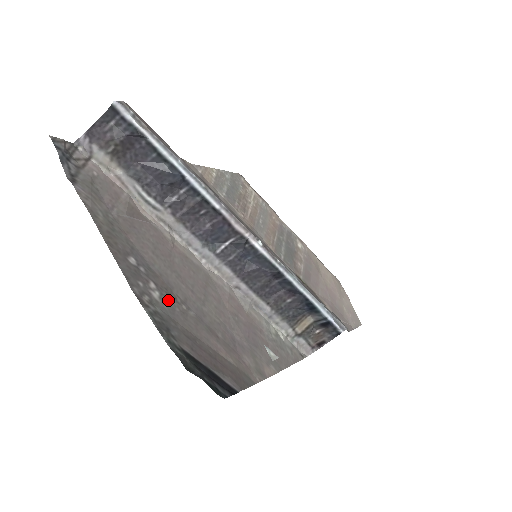
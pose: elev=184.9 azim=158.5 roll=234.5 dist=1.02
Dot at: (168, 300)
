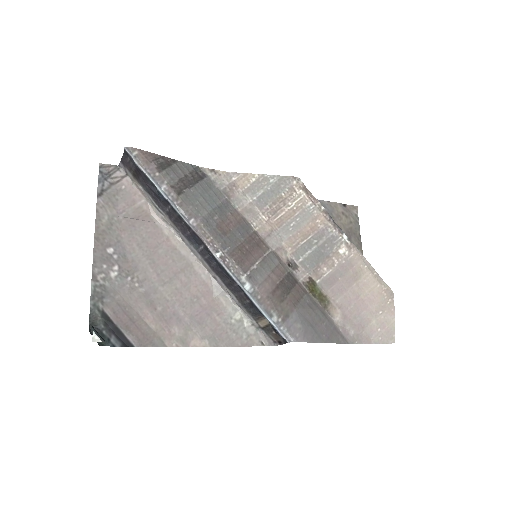
Dot at: (123, 279)
